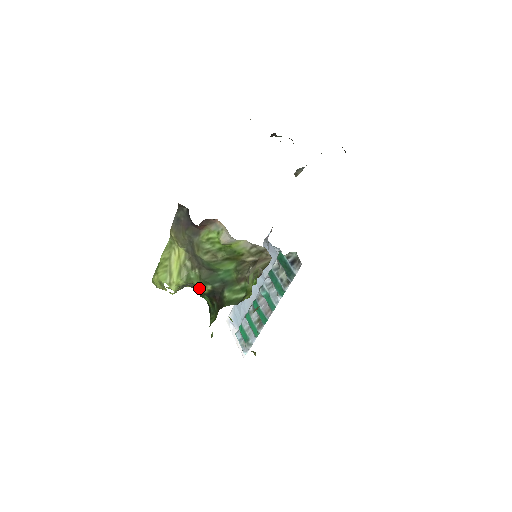
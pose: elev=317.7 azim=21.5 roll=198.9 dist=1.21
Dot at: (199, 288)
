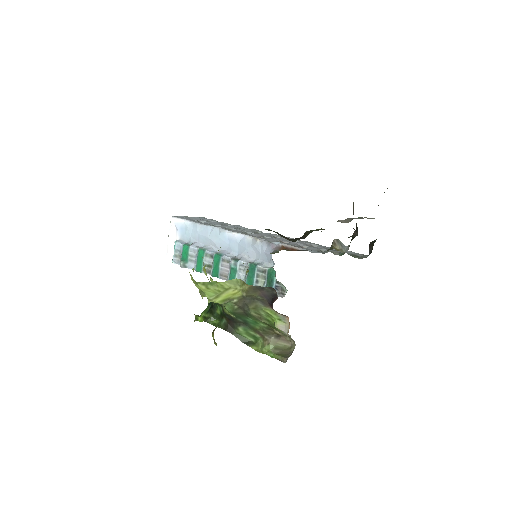
Dot at: (223, 305)
